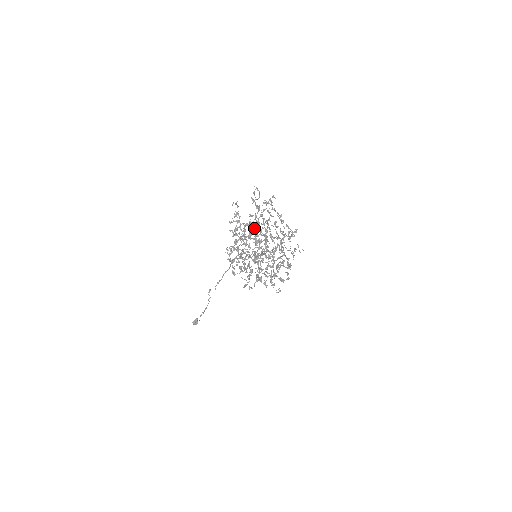
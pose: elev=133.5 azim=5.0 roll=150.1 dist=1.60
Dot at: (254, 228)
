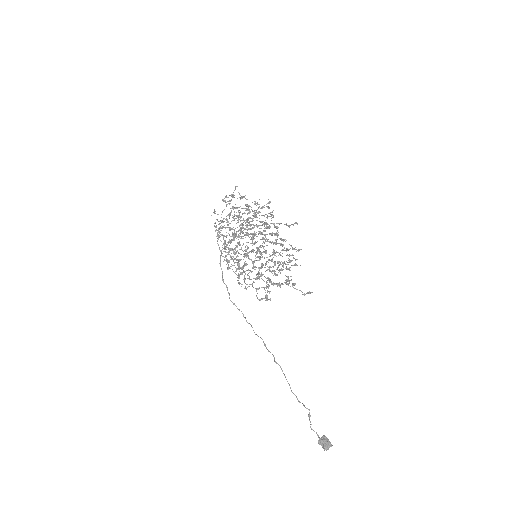
Dot at: (223, 218)
